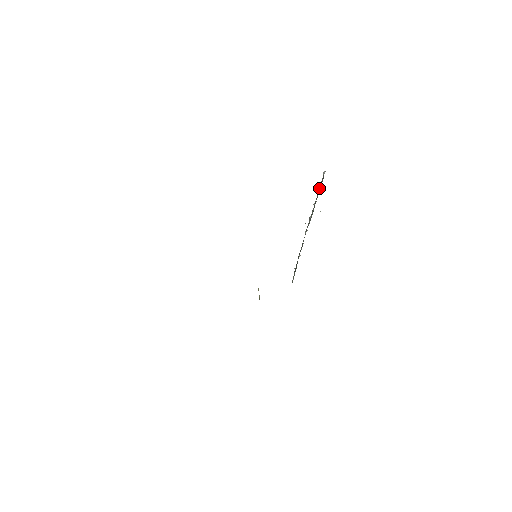
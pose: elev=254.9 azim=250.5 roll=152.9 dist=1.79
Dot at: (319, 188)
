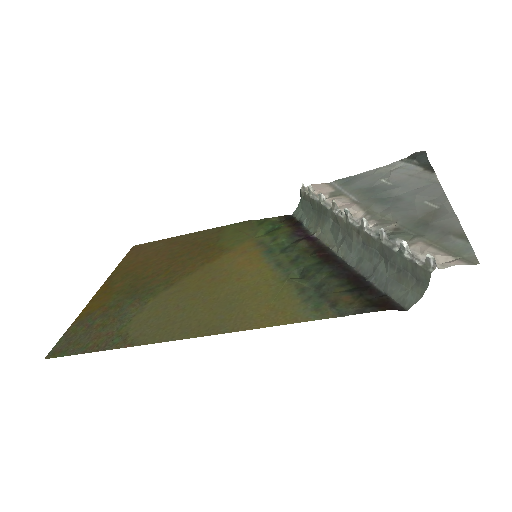
Dot at: (406, 260)
